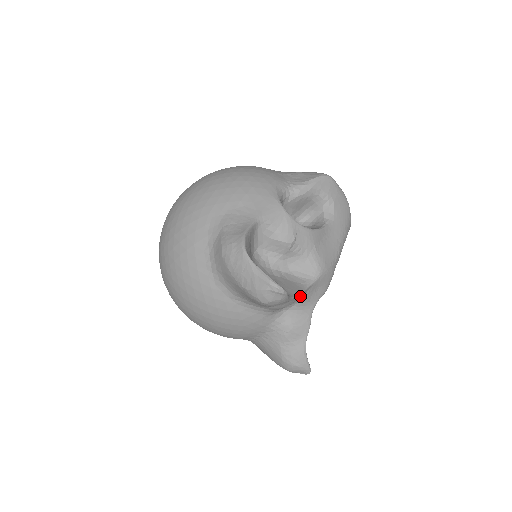
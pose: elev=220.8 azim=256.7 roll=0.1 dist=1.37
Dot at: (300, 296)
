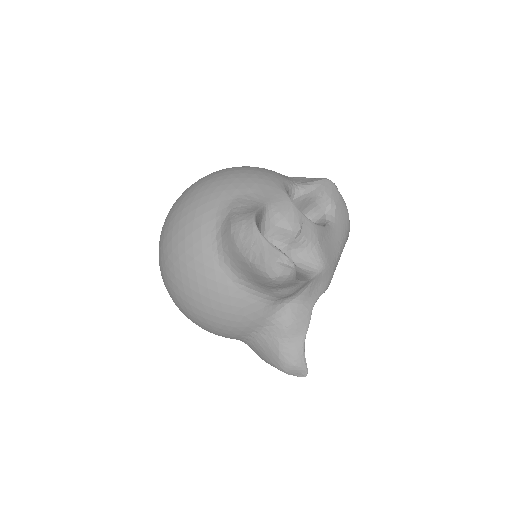
Dot at: (303, 286)
